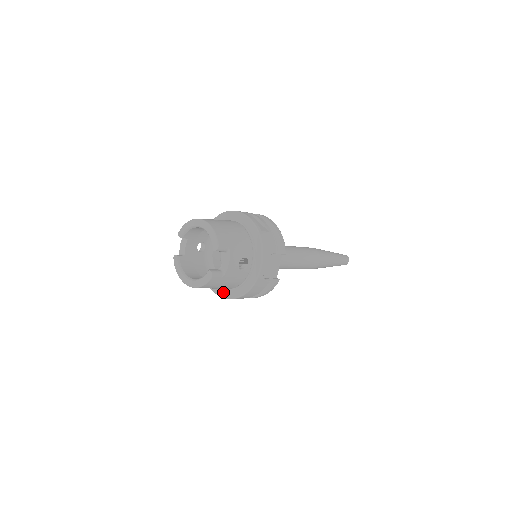
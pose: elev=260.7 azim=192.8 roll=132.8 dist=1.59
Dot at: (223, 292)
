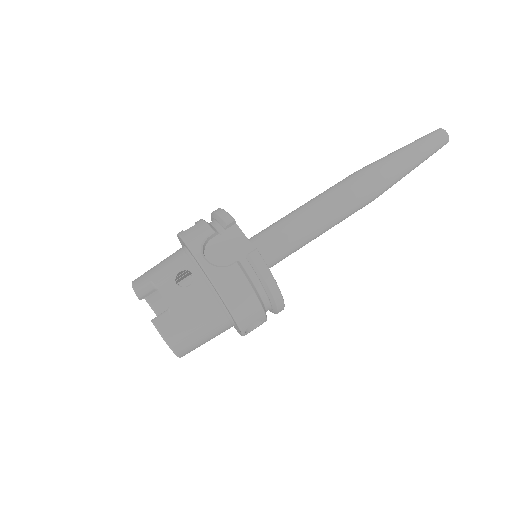
Dot at: occluded
